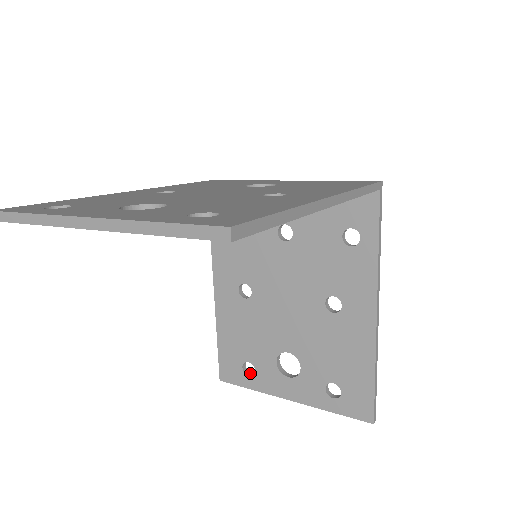
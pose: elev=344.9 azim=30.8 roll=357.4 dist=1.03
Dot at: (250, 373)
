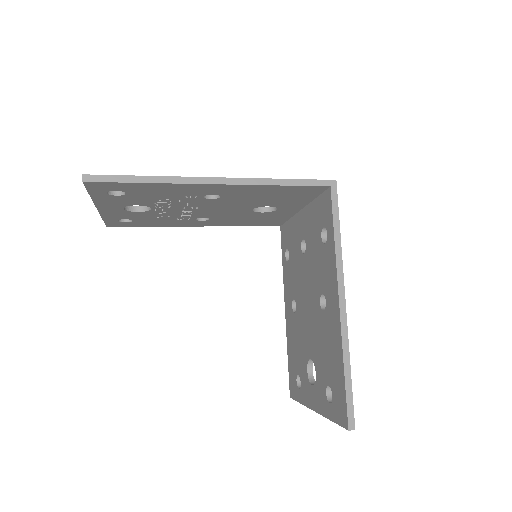
Dot at: occluded
